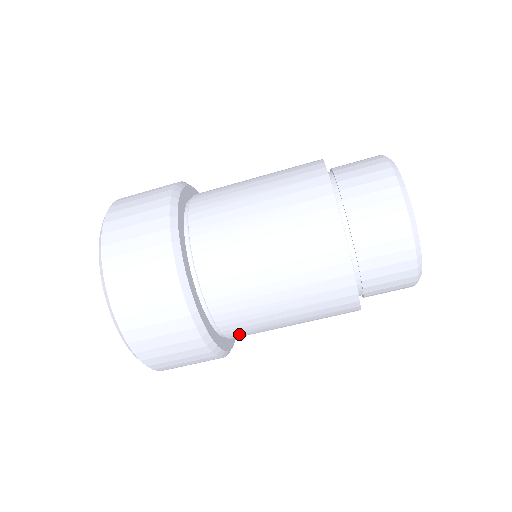
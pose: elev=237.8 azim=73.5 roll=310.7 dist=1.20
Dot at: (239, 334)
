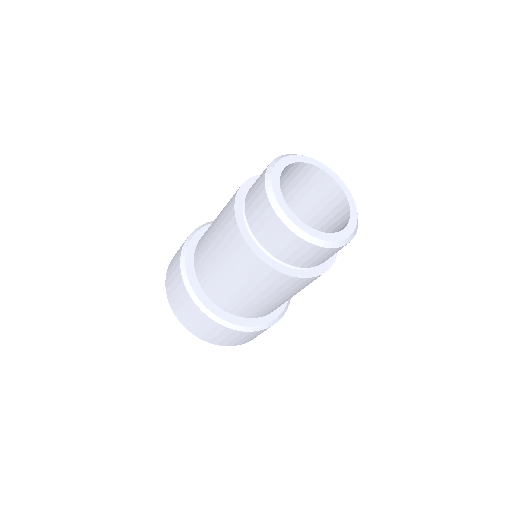
Dot at: occluded
